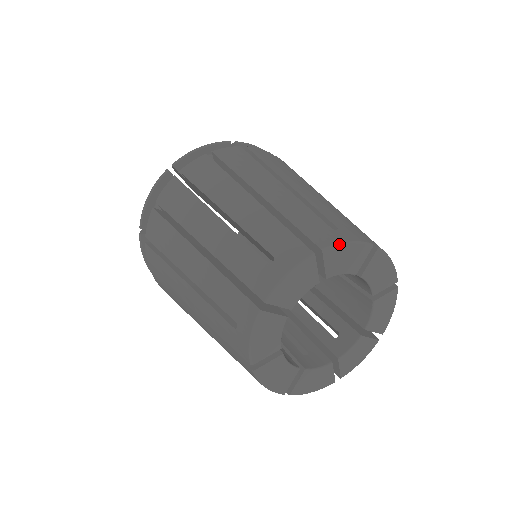
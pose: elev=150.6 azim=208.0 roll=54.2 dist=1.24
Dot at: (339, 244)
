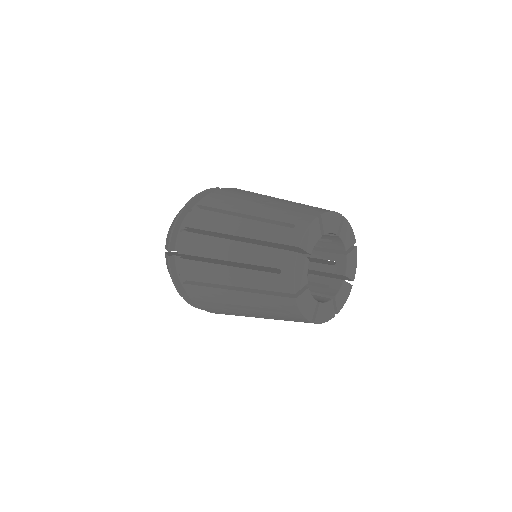
Dot at: (328, 212)
